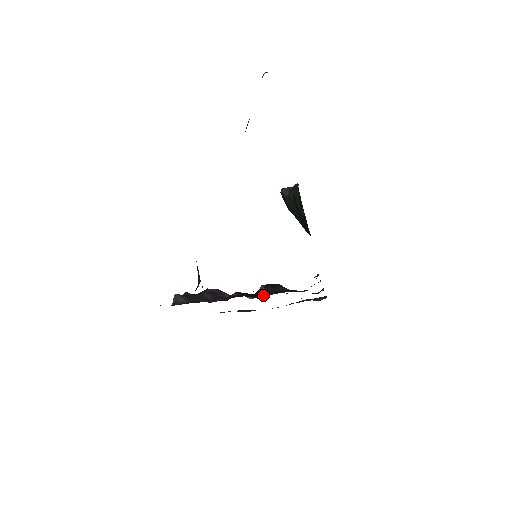
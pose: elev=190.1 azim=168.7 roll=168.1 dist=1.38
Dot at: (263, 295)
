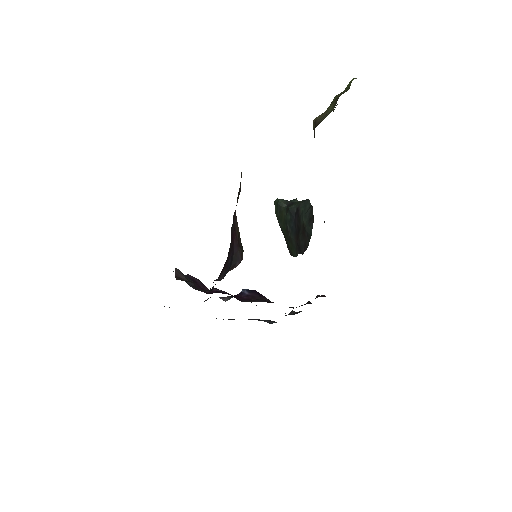
Dot at: (248, 300)
